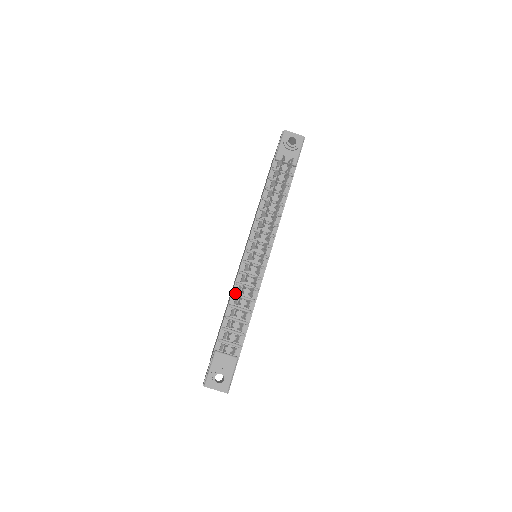
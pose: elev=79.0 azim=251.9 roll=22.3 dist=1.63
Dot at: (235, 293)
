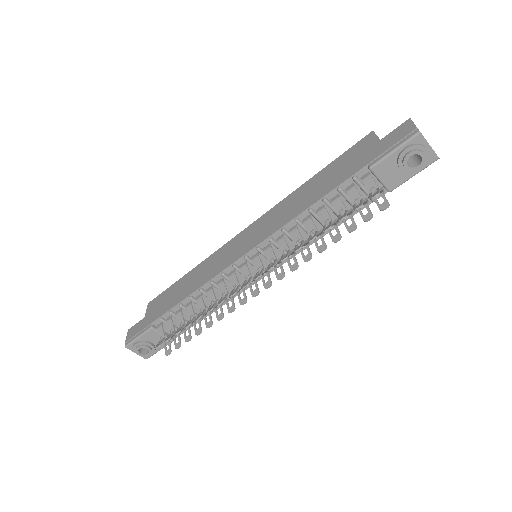
Dot at: (204, 290)
